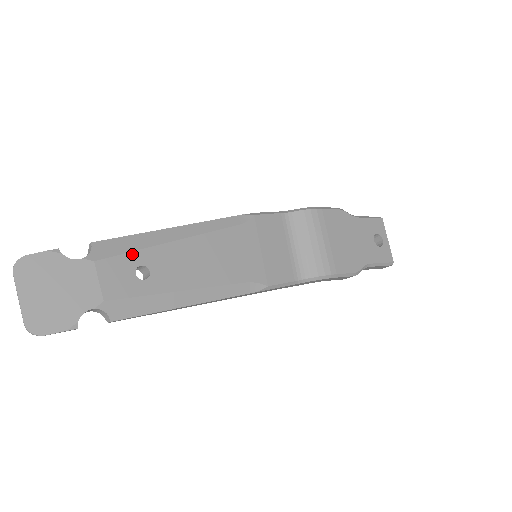
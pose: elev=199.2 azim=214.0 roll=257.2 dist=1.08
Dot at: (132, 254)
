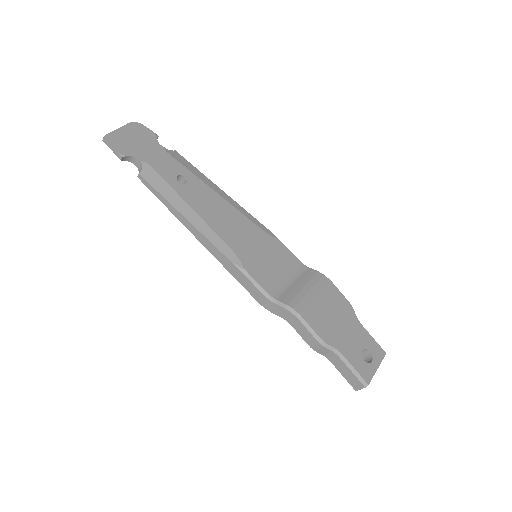
Dot at: (187, 170)
